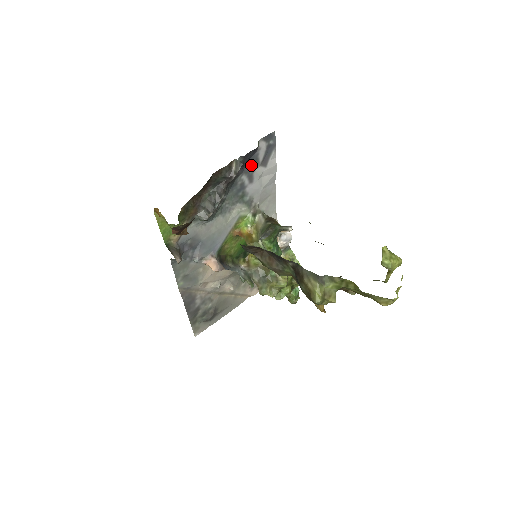
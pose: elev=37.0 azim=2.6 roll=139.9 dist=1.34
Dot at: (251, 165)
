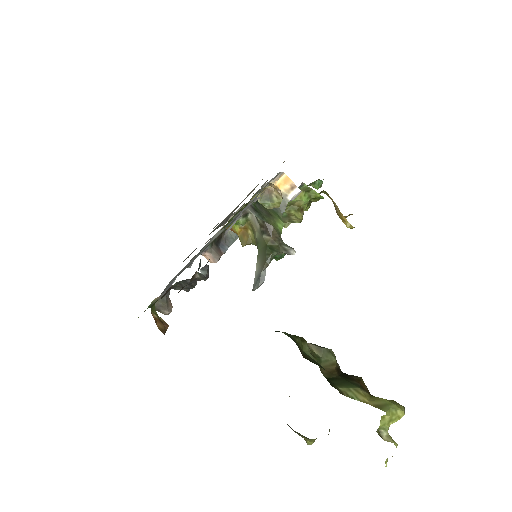
Dot at: occluded
